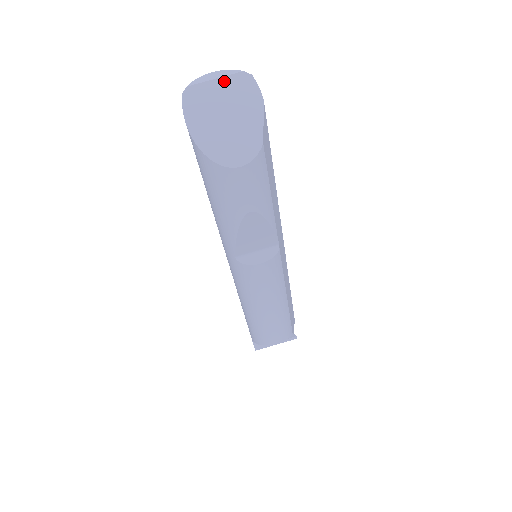
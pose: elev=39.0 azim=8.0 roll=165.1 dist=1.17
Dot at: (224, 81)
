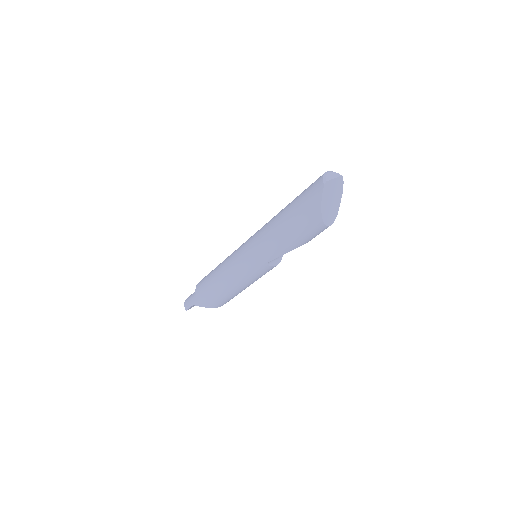
Dot at: (336, 180)
